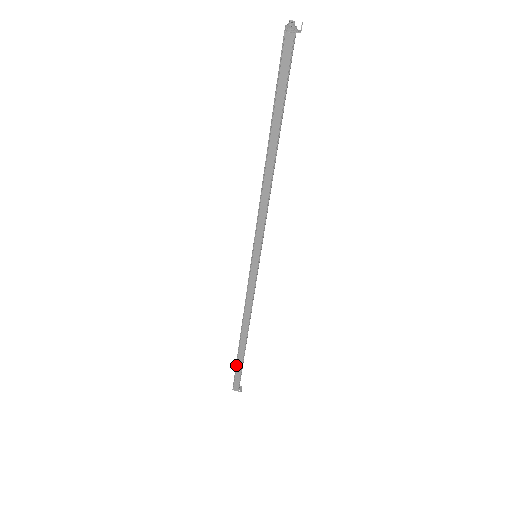
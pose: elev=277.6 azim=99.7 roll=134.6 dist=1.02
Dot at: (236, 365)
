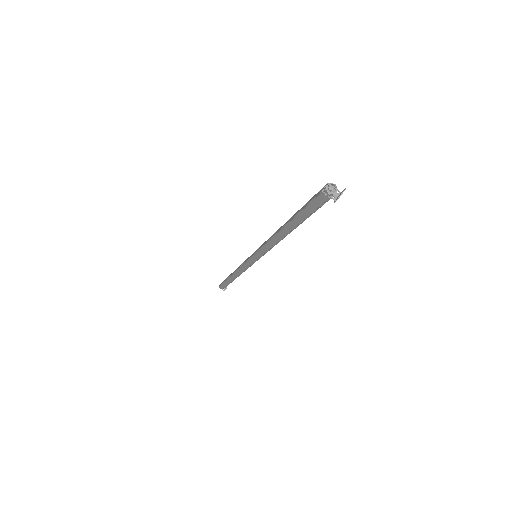
Dot at: (225, 281)
